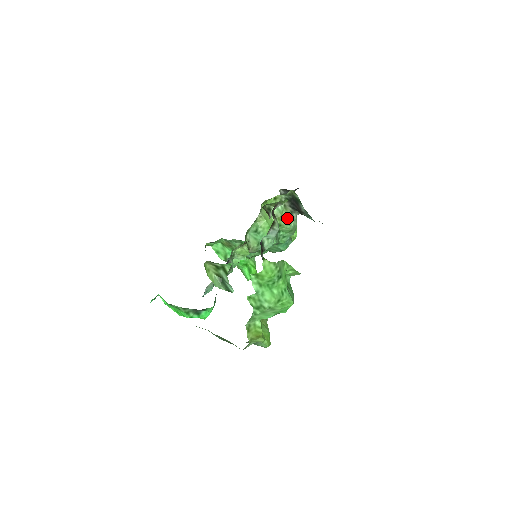
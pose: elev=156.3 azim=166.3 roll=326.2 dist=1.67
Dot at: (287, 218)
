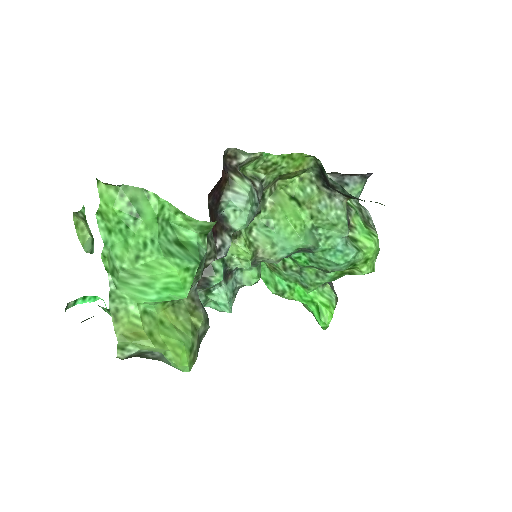
Dot at: (320, 204)
